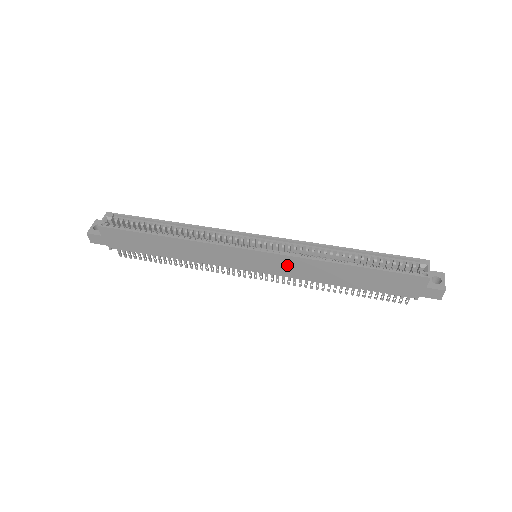
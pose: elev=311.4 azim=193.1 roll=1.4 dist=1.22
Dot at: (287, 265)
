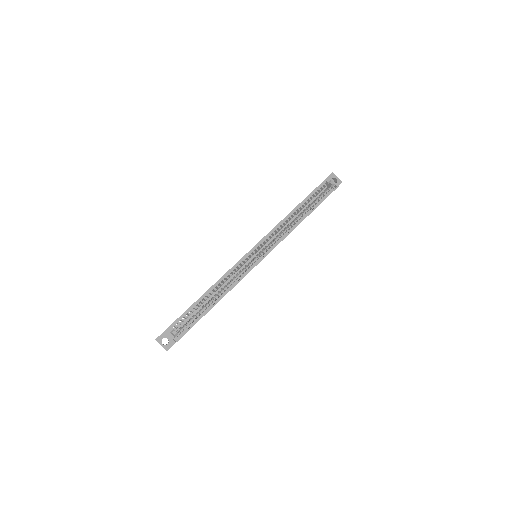
Dot at: occluded
